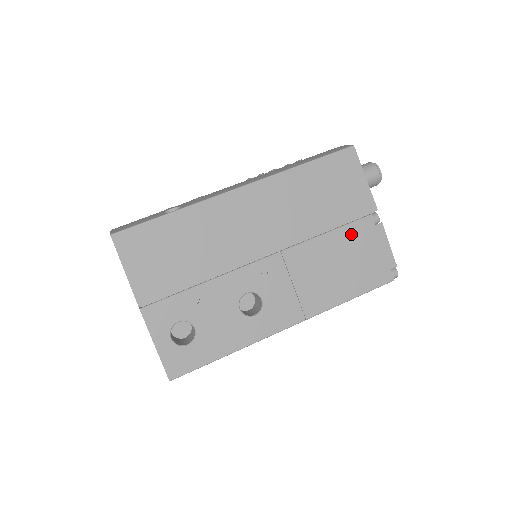
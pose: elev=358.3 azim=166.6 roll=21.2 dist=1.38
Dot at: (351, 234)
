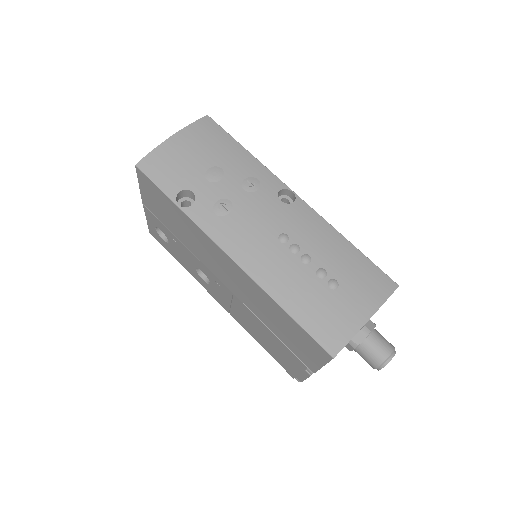
Dot at: (285, 349)
